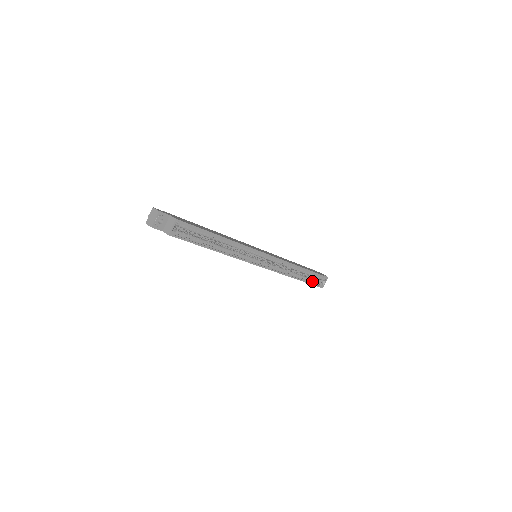
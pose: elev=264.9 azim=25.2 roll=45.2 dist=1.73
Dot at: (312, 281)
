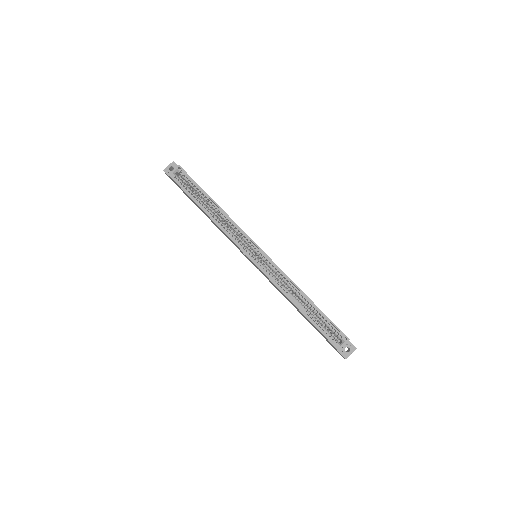
Dot at: (324, 330)
